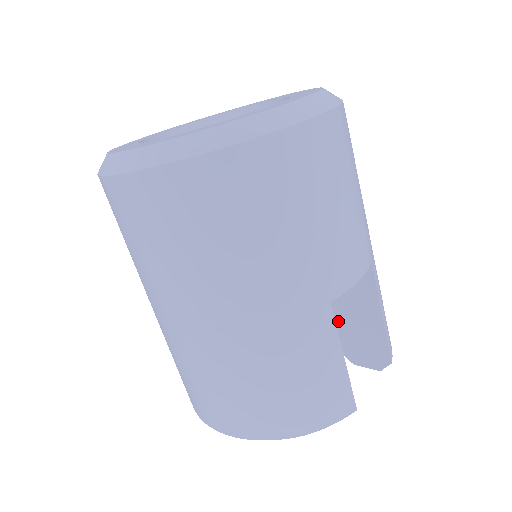
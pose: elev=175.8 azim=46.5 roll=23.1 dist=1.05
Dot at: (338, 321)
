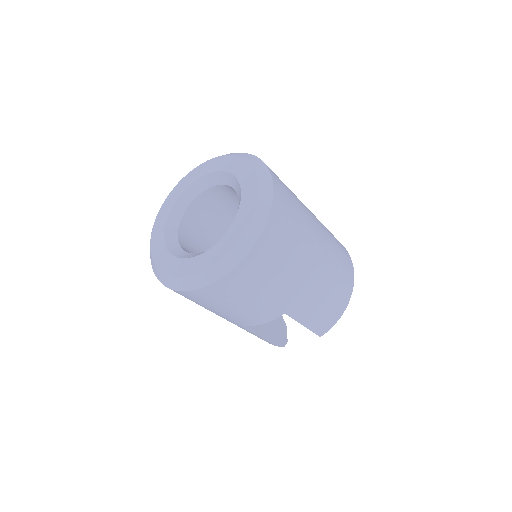
Dot at: occluded
